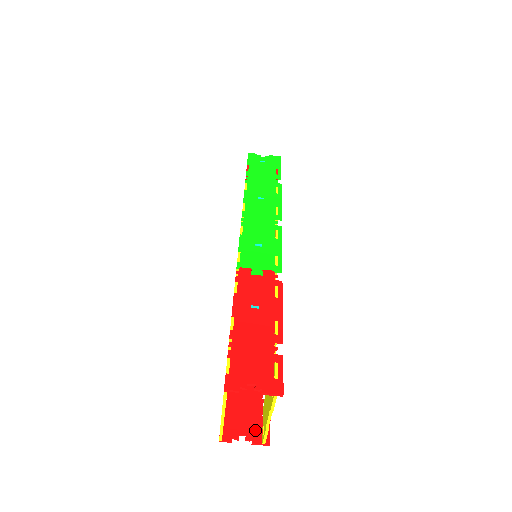
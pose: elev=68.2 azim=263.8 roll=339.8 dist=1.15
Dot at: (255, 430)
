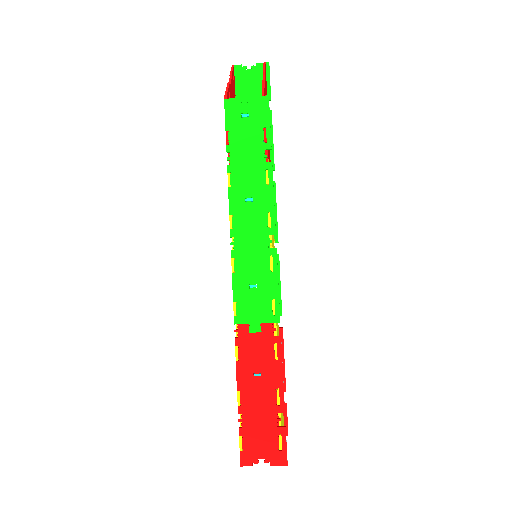
Dot at: occluded
